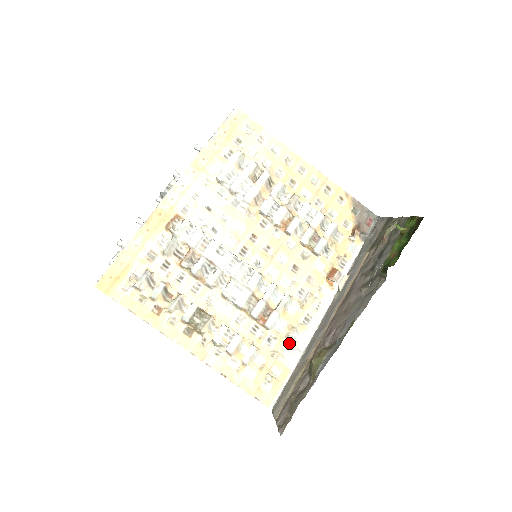
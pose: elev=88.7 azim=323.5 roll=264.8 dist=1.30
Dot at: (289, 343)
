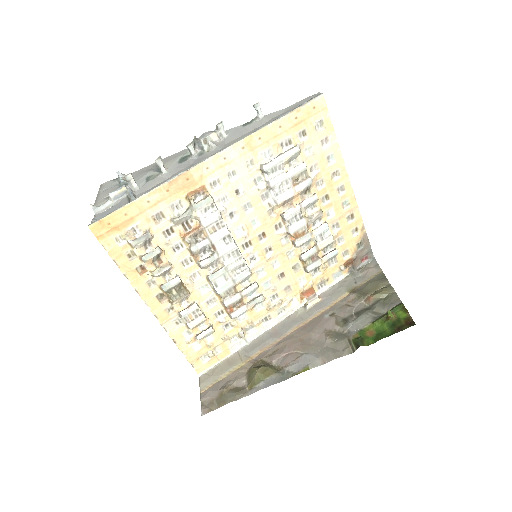
Dot at: (242, 334)
